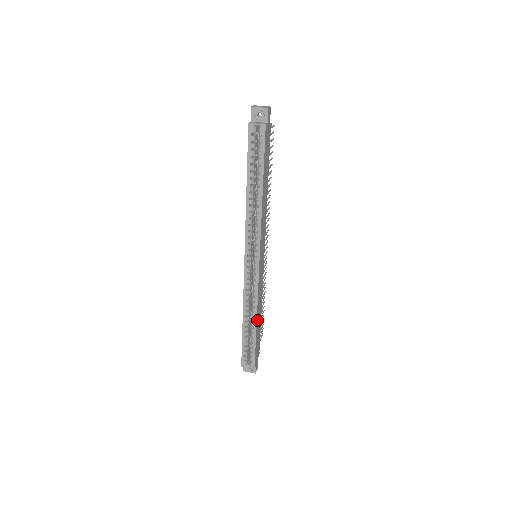
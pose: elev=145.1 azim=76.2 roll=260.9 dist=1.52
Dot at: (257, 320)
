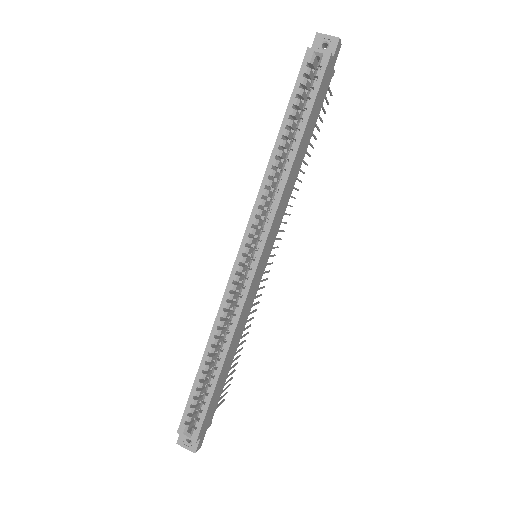
Dot at: (226, 357)
